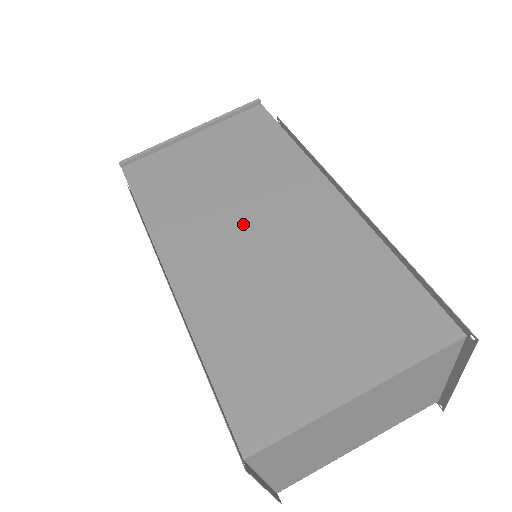
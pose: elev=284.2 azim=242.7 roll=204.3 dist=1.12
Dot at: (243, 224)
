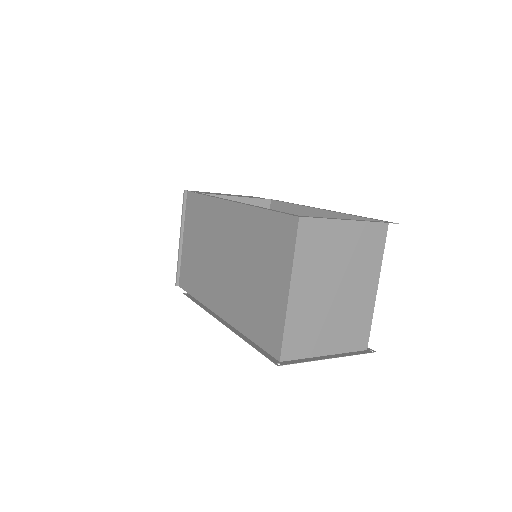
Dot at: (219, 261)
